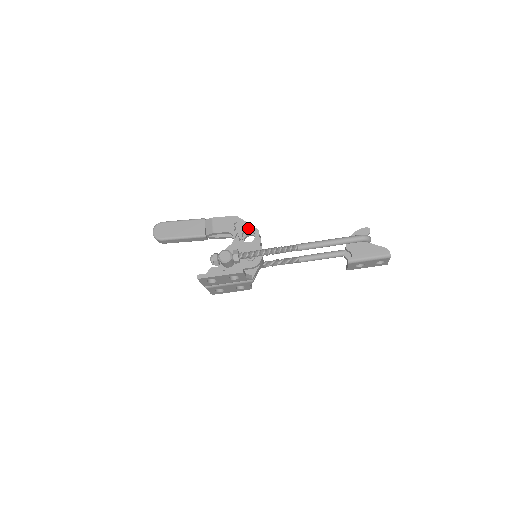
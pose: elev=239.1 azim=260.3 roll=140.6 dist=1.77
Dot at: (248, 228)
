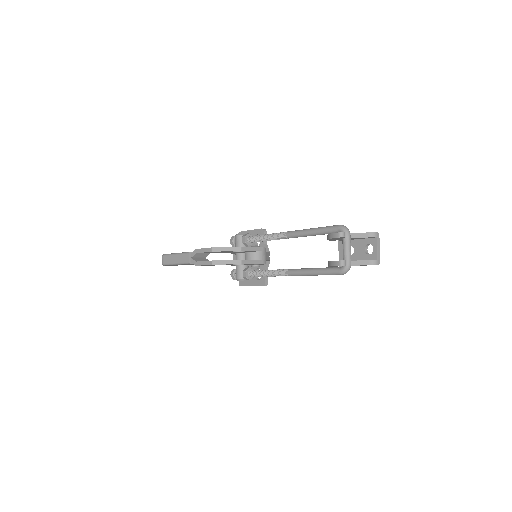
Dot at: occluded
